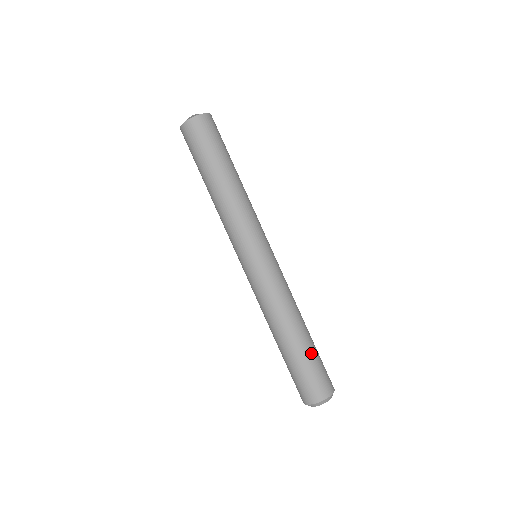
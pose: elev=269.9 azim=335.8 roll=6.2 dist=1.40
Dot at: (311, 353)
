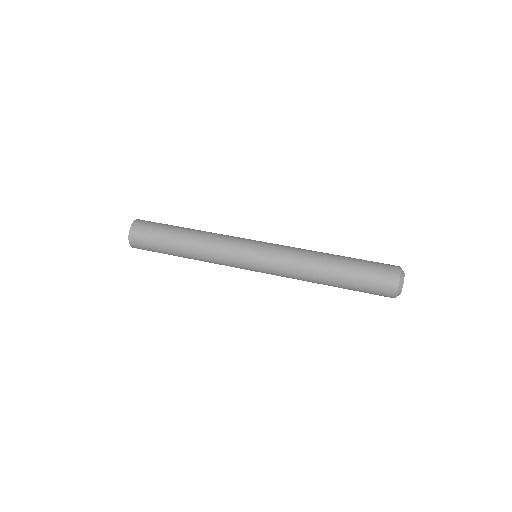
Dot at: (356, 261)
